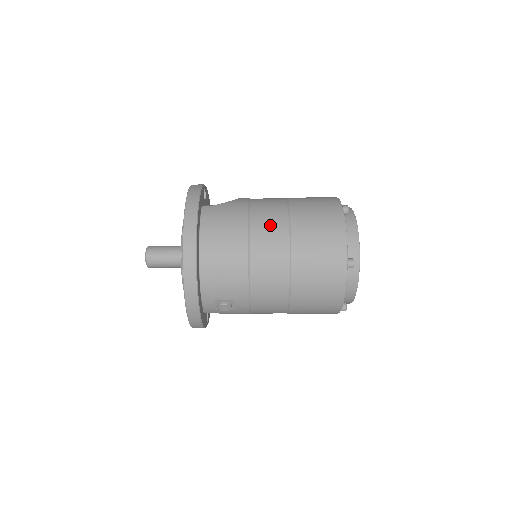
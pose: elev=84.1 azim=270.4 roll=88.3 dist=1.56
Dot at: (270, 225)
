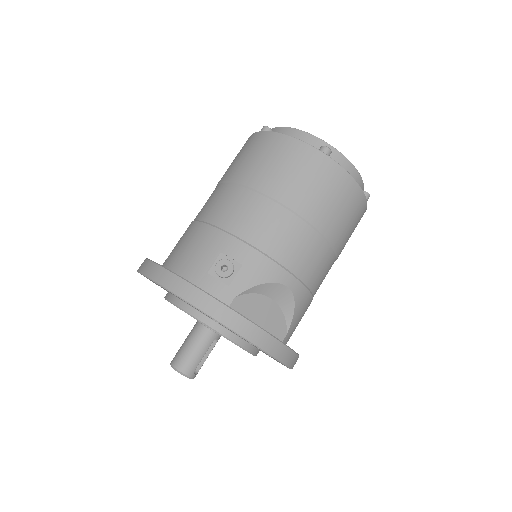
Dot at: occluded
